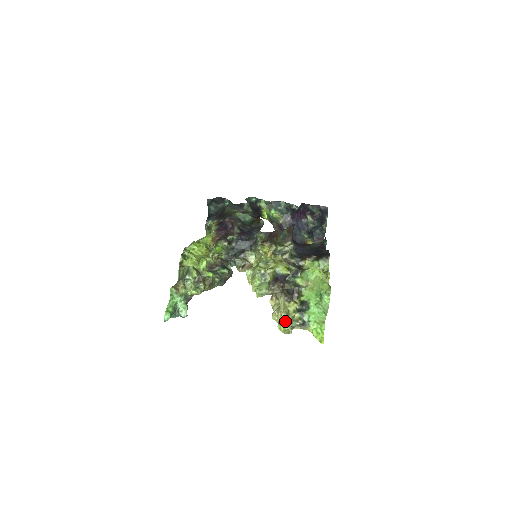
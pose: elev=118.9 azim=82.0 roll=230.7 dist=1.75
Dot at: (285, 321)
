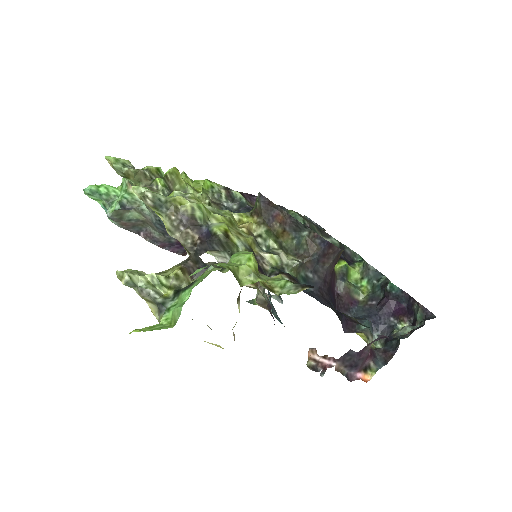
Dot at: (144, 274)
